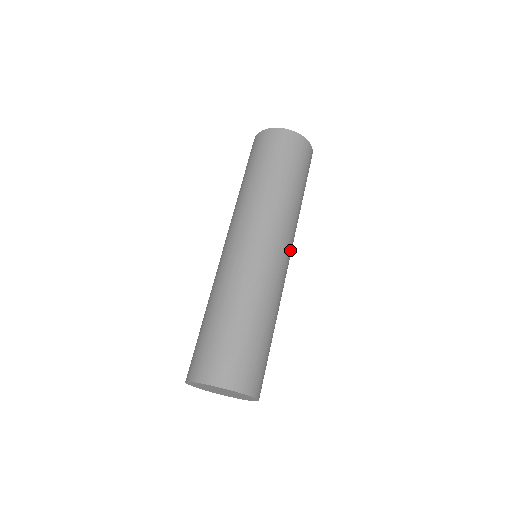
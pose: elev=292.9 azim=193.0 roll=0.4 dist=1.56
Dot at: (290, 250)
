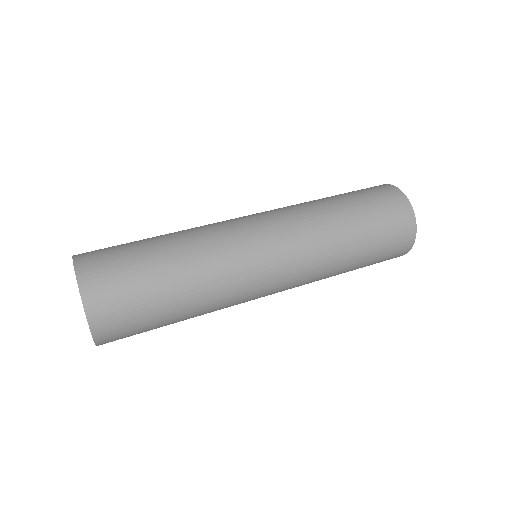
Dot at: (285, 284)
